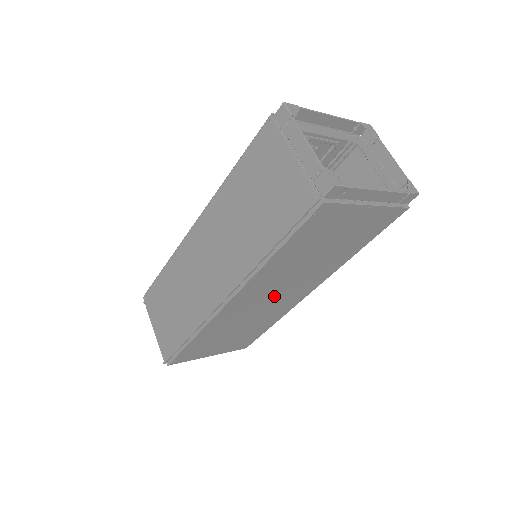
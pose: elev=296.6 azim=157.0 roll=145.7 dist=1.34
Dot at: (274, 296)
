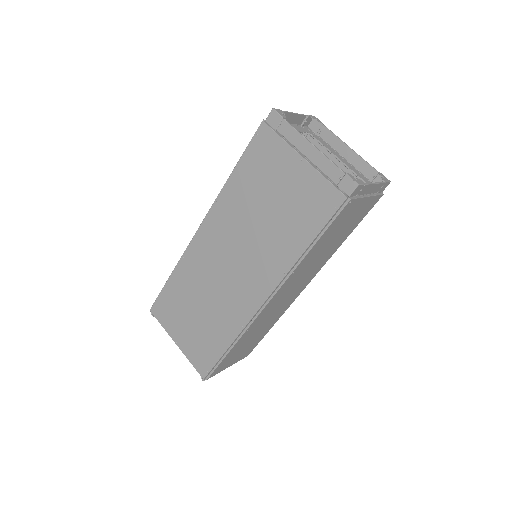
Dot at: (230, 265)
